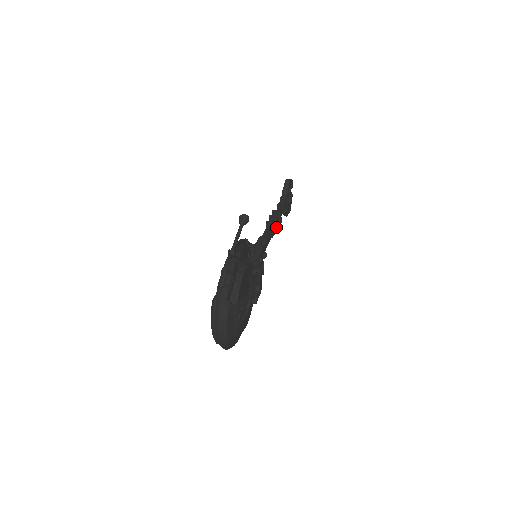
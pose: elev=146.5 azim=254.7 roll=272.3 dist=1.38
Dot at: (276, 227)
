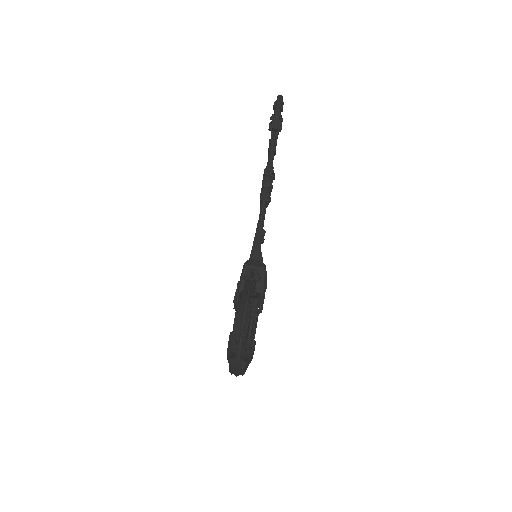
Dot at: (270, 192)
